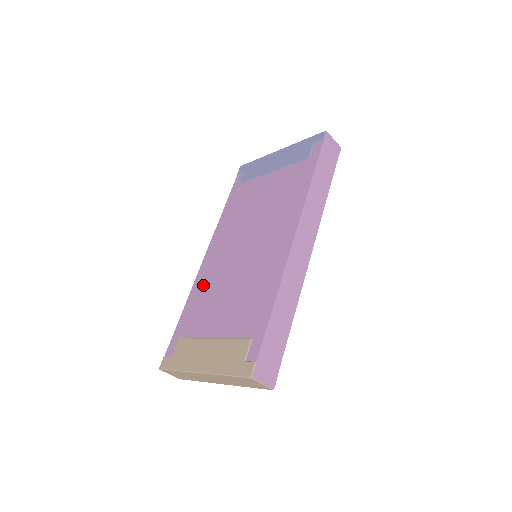
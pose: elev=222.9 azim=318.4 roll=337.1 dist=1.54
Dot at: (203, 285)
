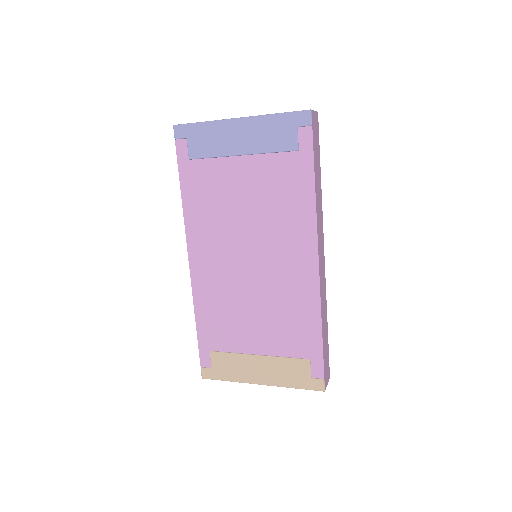
Dot at: (210, 297)
